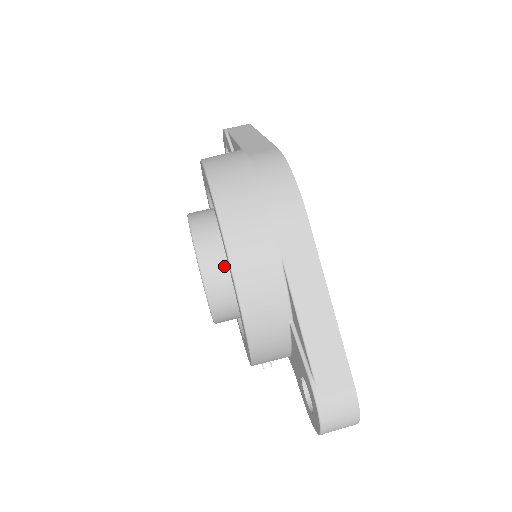
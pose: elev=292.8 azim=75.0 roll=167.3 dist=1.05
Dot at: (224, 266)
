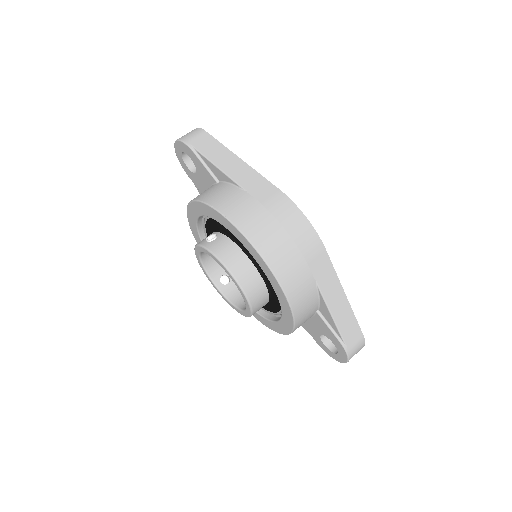
Dot at: (261, 288)
